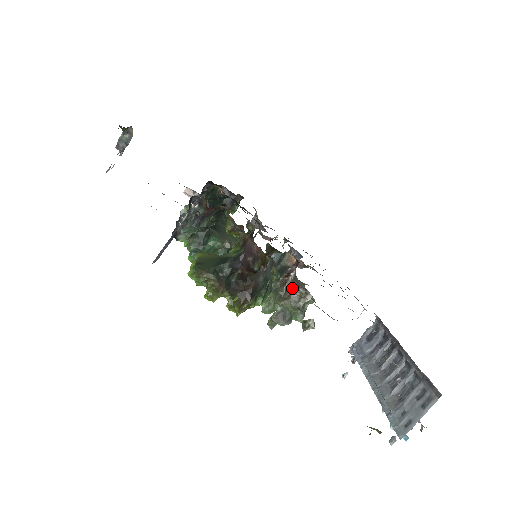
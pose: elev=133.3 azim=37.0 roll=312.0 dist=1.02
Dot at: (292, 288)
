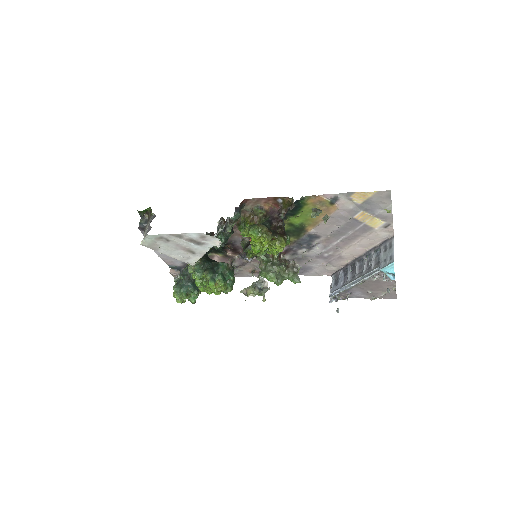
Dot at: (286, 262)
